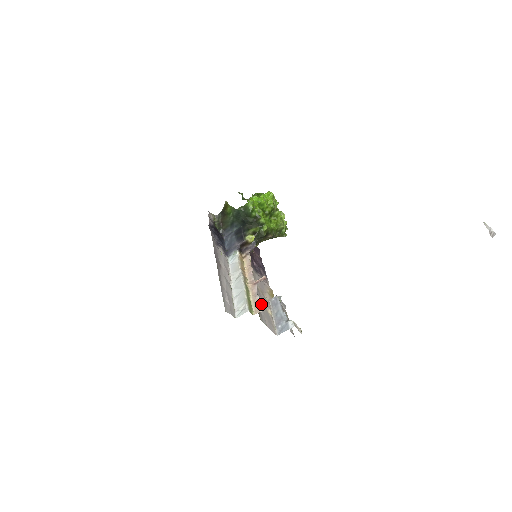
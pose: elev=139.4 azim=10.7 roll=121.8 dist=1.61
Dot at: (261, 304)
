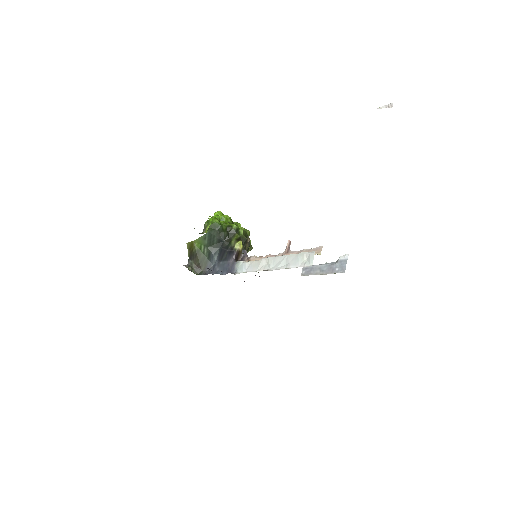
Dot at: occluded
